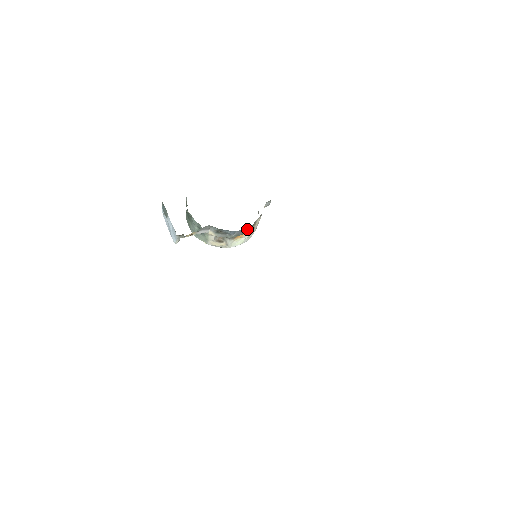
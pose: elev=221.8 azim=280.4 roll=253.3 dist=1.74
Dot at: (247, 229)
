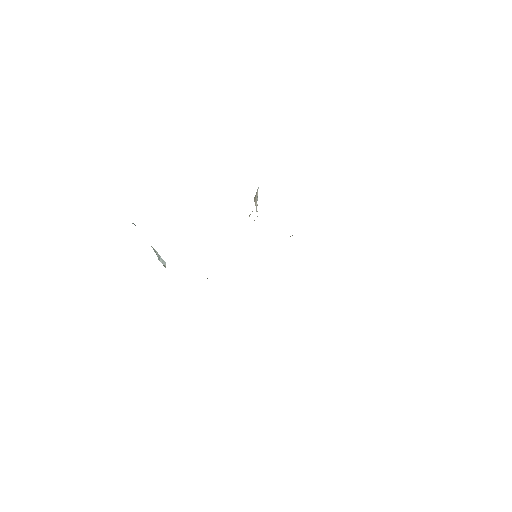
Dot at: occluded
